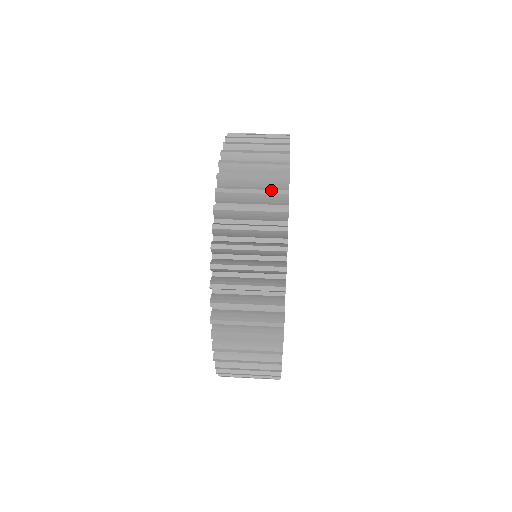
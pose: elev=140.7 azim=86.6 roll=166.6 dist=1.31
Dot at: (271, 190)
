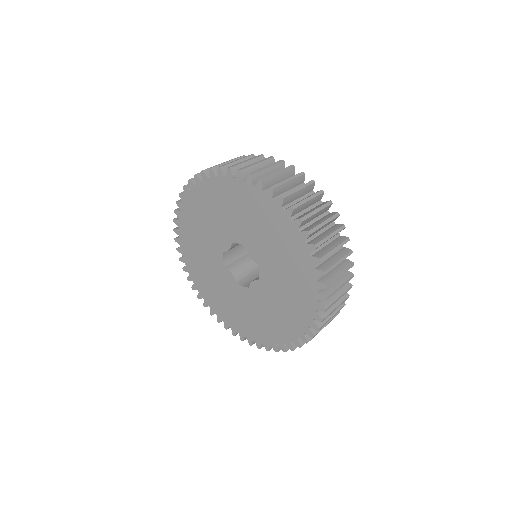
Dot at: (348, 268)
